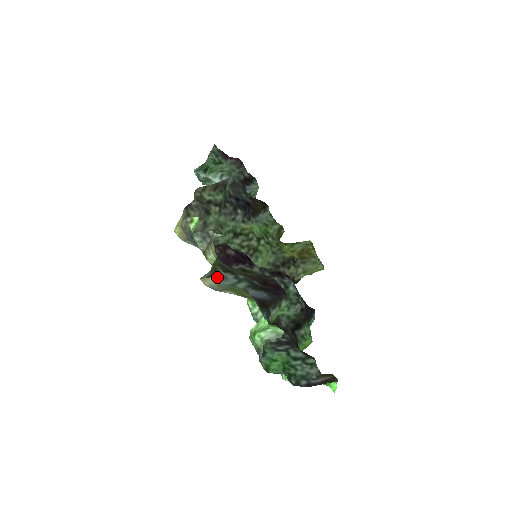
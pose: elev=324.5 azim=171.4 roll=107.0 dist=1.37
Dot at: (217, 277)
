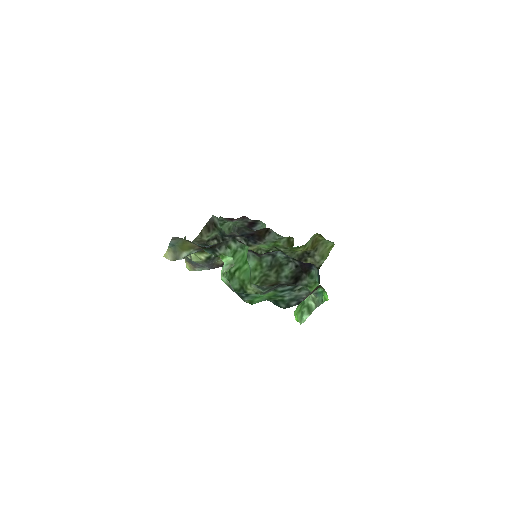
Dot at: occluded
